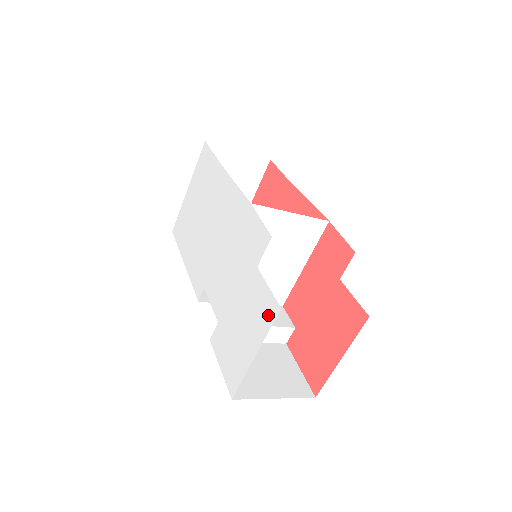
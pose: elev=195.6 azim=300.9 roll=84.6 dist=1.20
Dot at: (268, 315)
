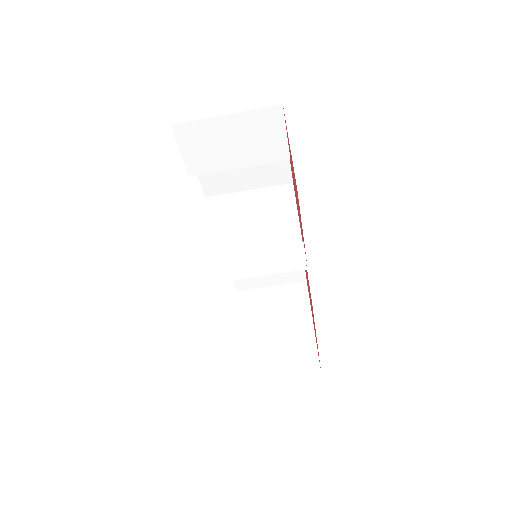
Dot at: occluded
